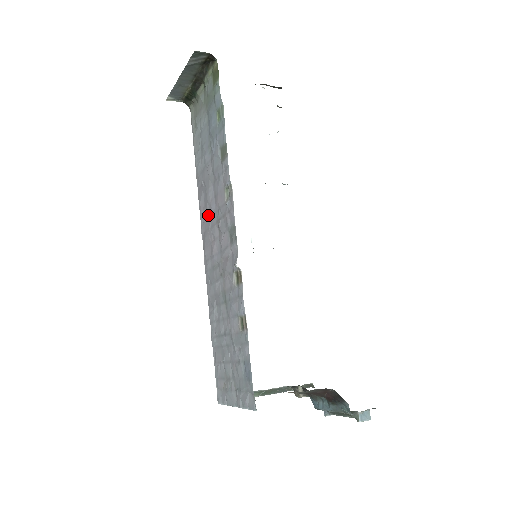
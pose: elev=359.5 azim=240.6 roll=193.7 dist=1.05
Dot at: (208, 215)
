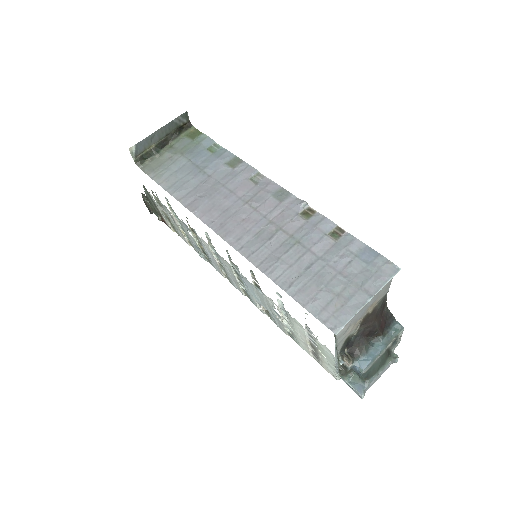
Dot at: (223, 209)
